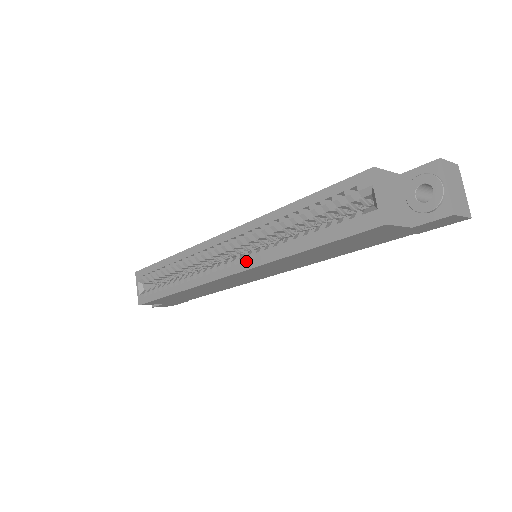
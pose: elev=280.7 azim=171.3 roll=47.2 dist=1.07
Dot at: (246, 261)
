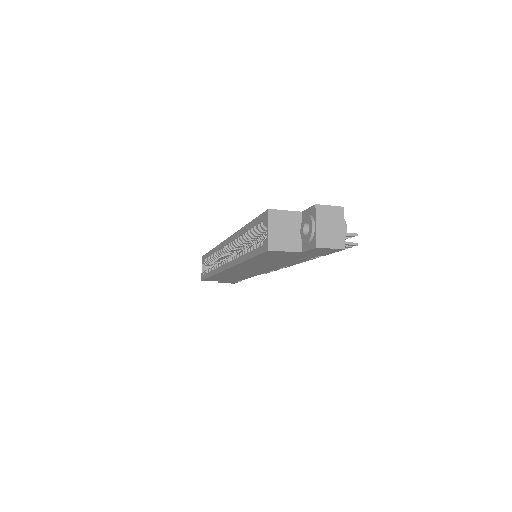
Dot at: (231, 261)
